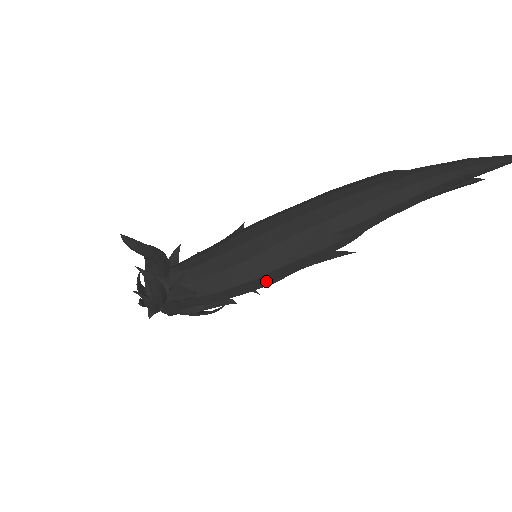
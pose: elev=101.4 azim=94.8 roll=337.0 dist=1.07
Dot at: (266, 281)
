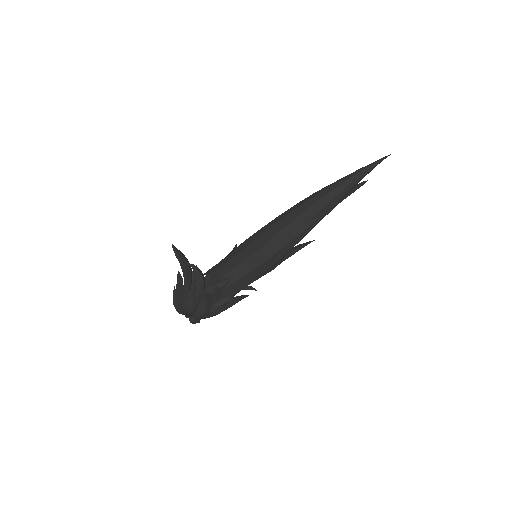
Dot at: (272, 264)
